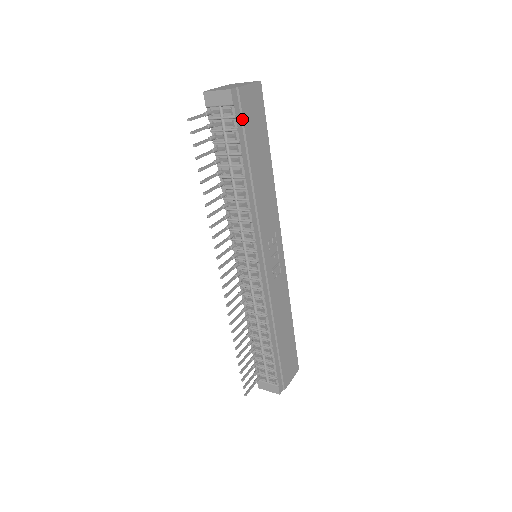
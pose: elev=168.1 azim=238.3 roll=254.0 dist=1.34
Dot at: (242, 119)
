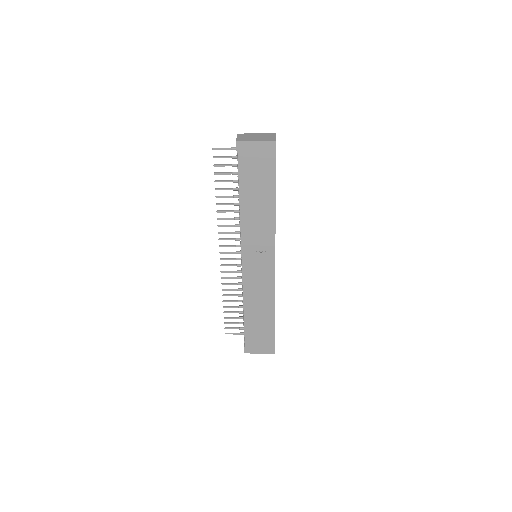
Dot at: (244, 162)
